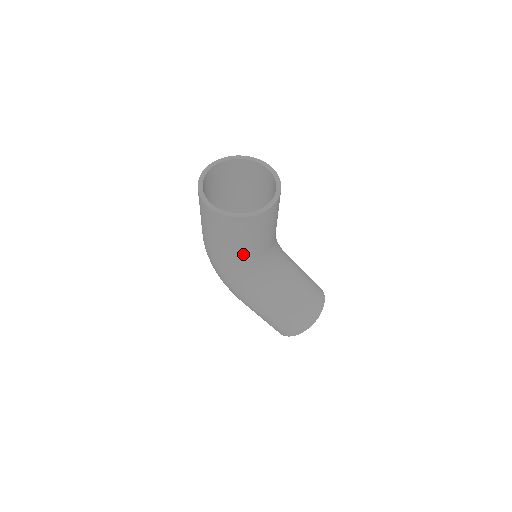
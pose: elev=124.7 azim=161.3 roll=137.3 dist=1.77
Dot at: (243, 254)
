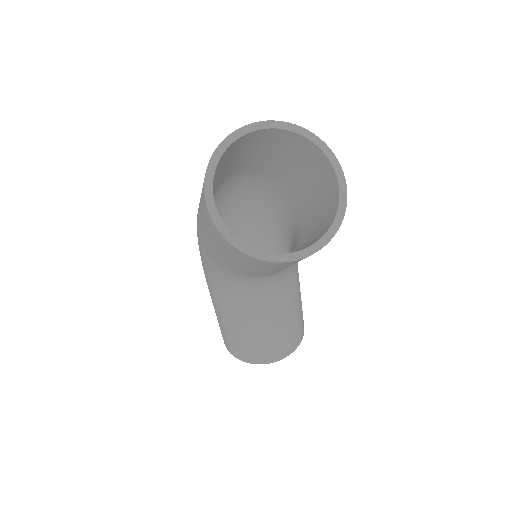
Dot at: (218, 258)
